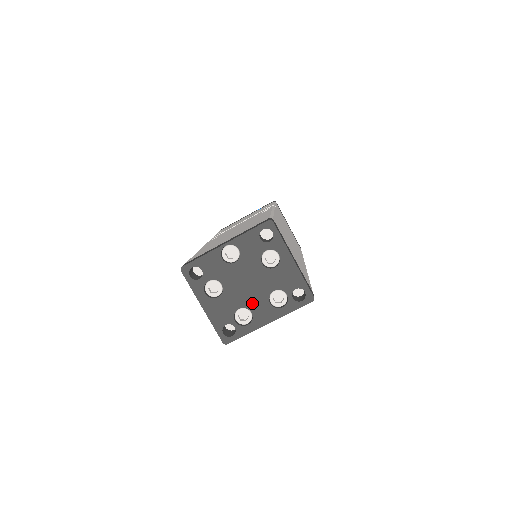
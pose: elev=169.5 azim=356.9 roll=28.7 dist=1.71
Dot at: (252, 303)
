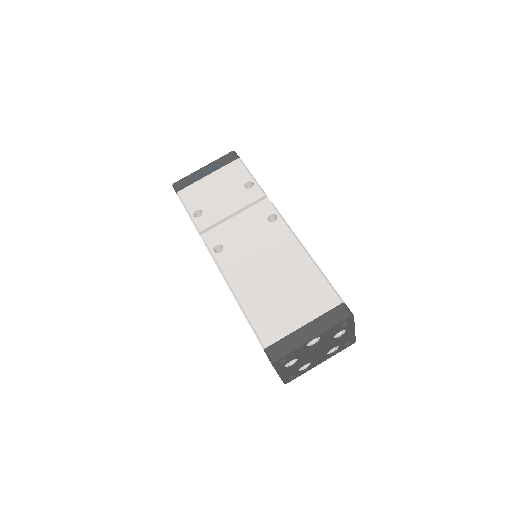
Dot at: (315, 359)
